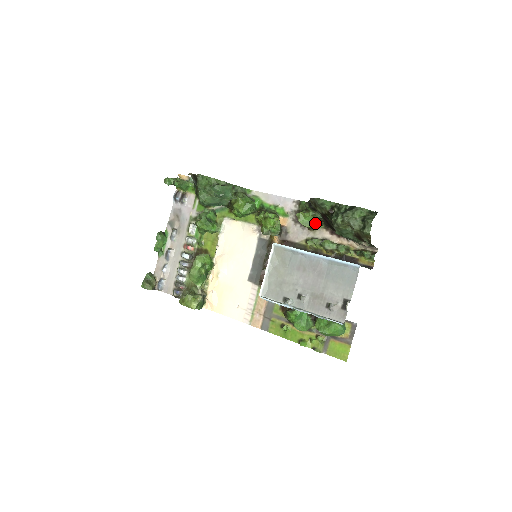
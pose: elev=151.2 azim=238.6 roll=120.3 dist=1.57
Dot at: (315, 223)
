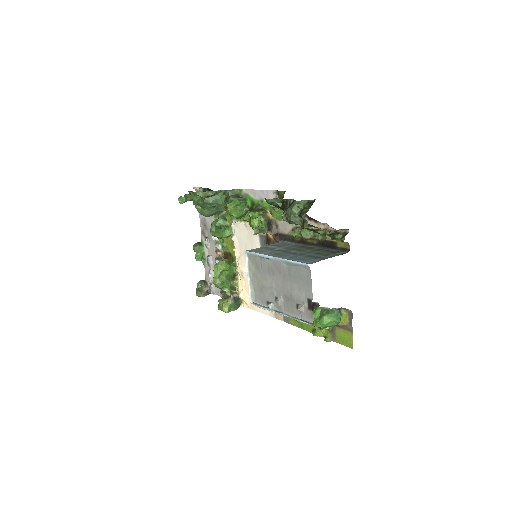
Dot at: occluded
